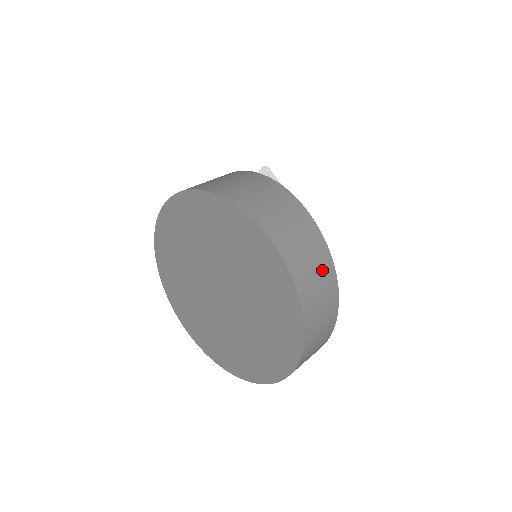
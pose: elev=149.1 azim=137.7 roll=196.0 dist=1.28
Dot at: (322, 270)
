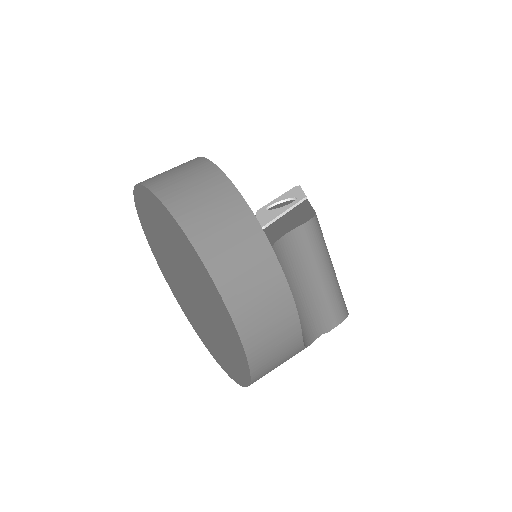
Dot at: (225, 208)
